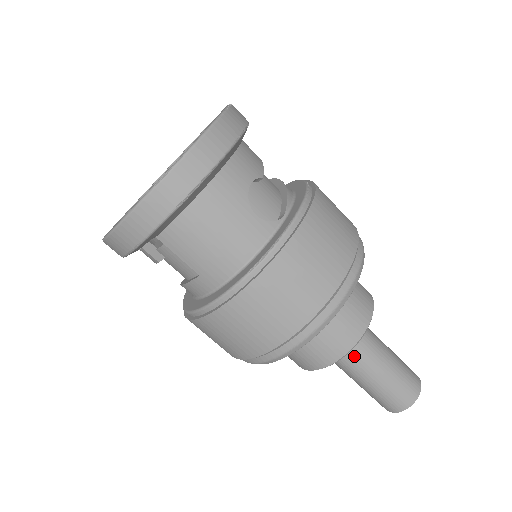
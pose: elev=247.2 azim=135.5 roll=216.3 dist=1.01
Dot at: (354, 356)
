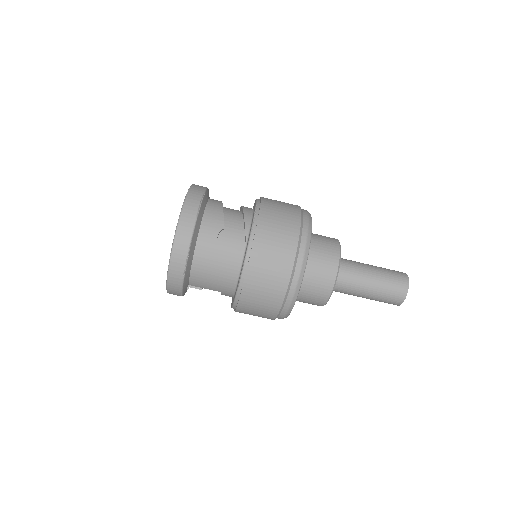
Dot at: (345, 288)
